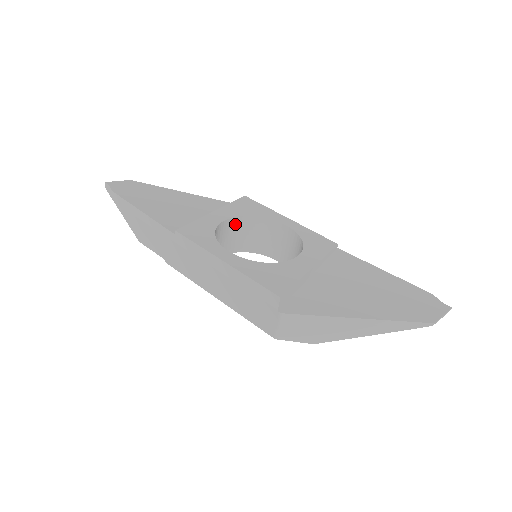
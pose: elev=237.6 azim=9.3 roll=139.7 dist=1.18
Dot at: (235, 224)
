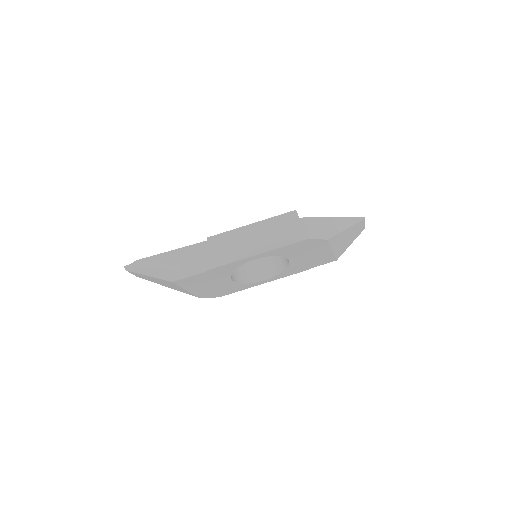
Dot at: occluded
